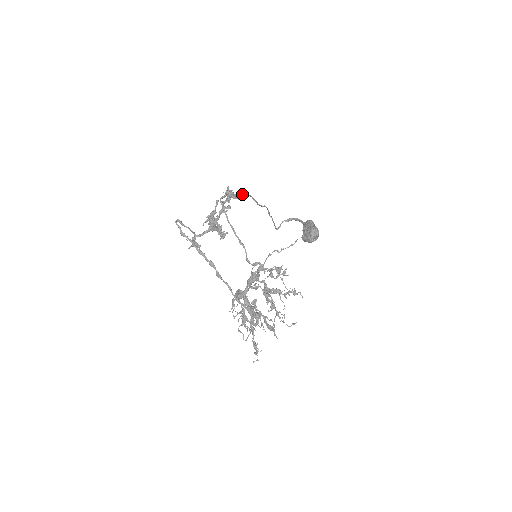
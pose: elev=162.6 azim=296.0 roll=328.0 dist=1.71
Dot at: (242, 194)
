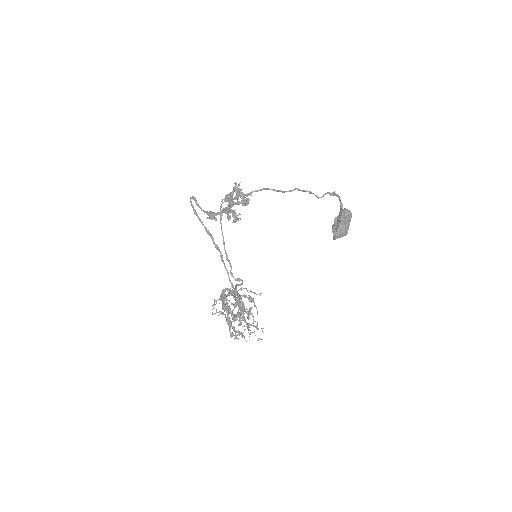
Dot at: (245, 203)
